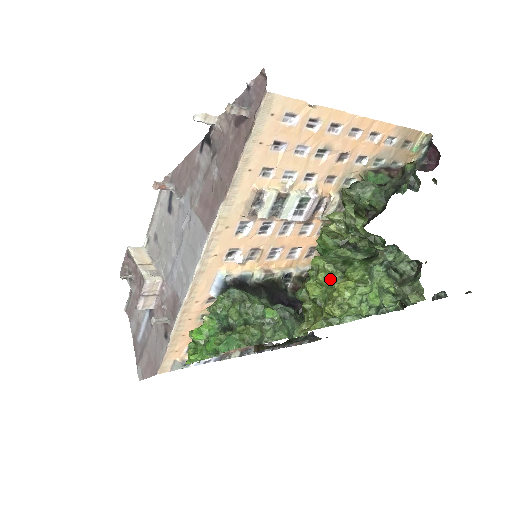
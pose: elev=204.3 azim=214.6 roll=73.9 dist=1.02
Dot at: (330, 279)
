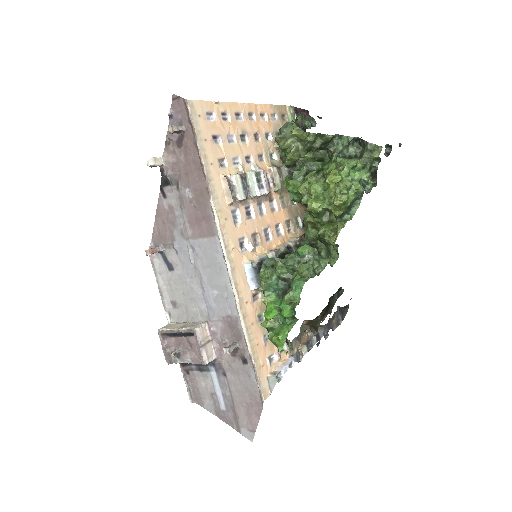
Dot at: (320, 186)
